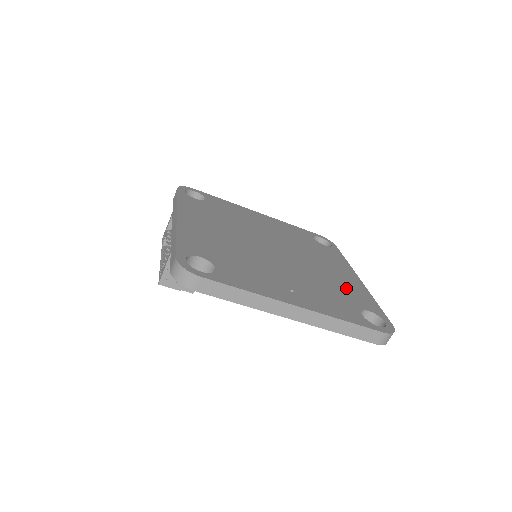
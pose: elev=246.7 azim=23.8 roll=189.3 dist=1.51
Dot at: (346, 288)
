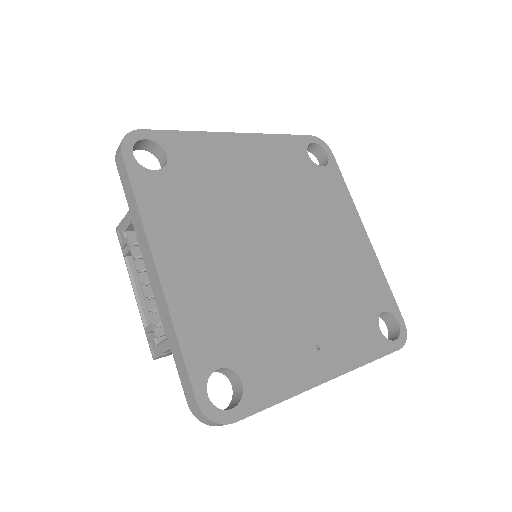
Dot at: (359, 276)
